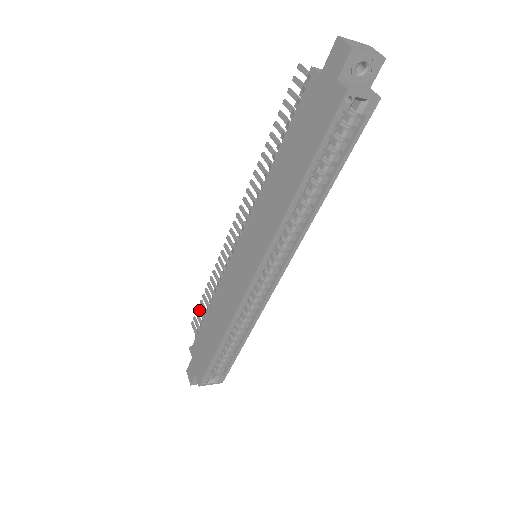
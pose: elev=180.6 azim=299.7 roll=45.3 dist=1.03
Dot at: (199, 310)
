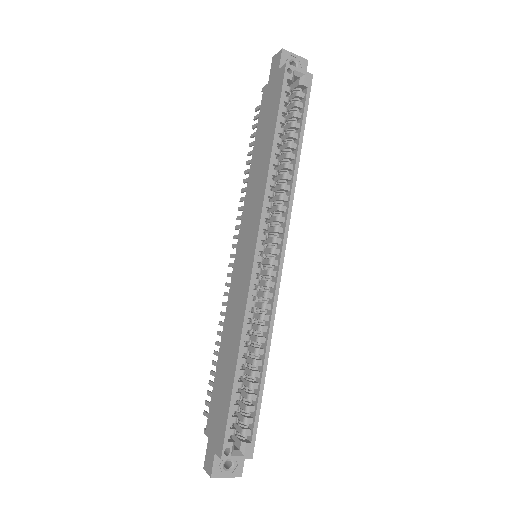
Dot at: (210, 383)
